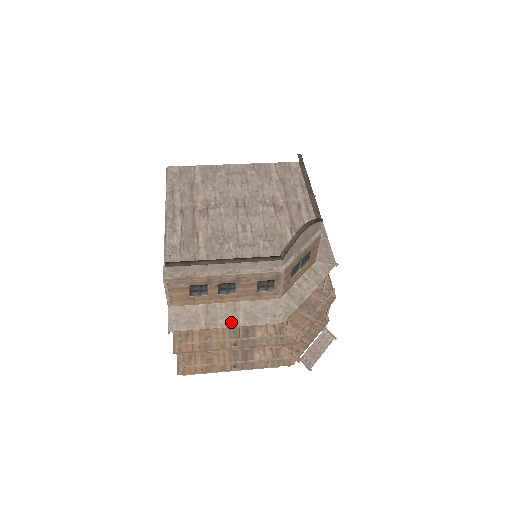
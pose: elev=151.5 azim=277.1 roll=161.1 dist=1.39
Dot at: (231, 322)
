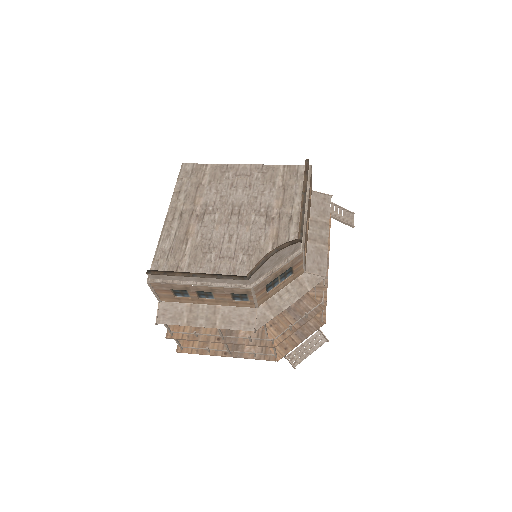
Dot at: (209, 323)
